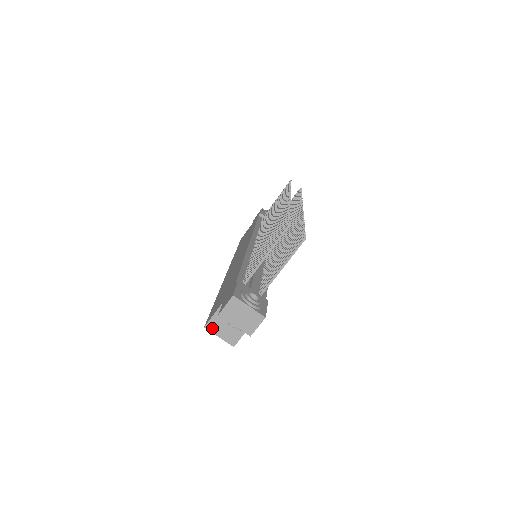
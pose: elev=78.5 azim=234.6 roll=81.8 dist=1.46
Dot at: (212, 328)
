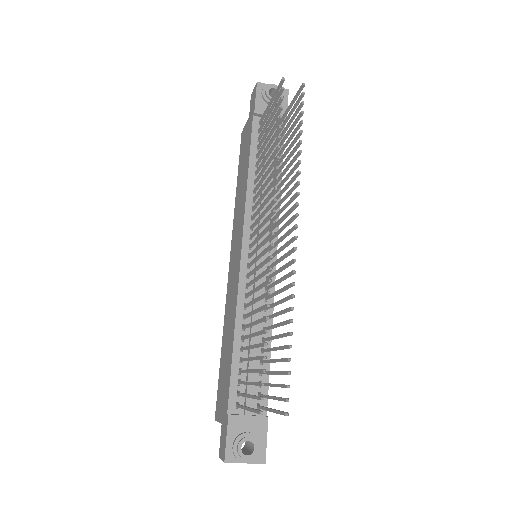
Dot at: occluded
